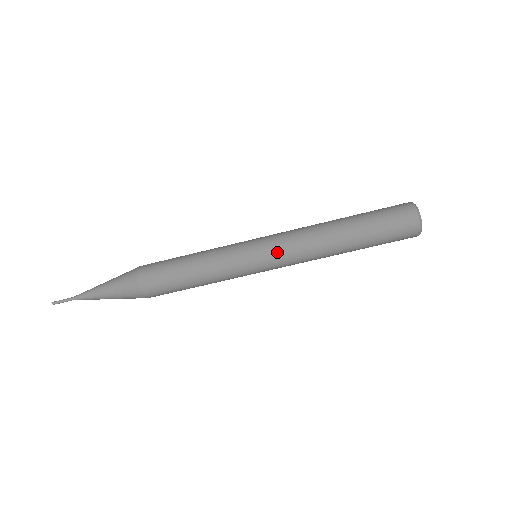
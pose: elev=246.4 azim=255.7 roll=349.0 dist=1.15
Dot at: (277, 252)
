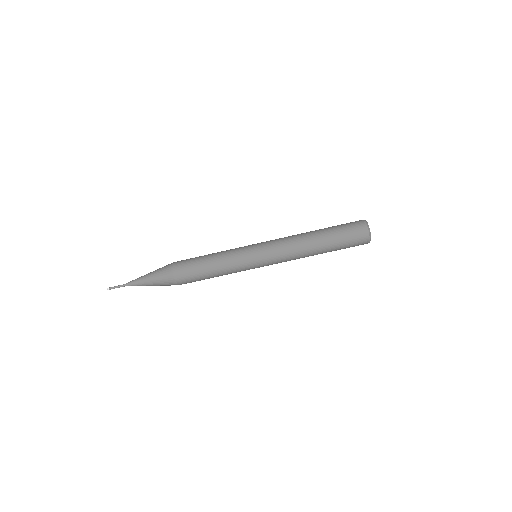
Dot at: (270, 249)
